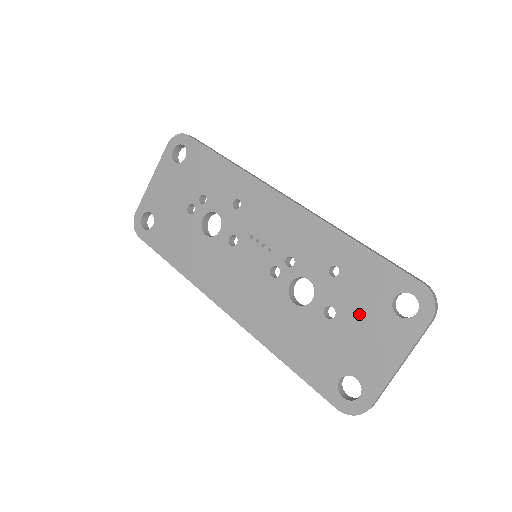
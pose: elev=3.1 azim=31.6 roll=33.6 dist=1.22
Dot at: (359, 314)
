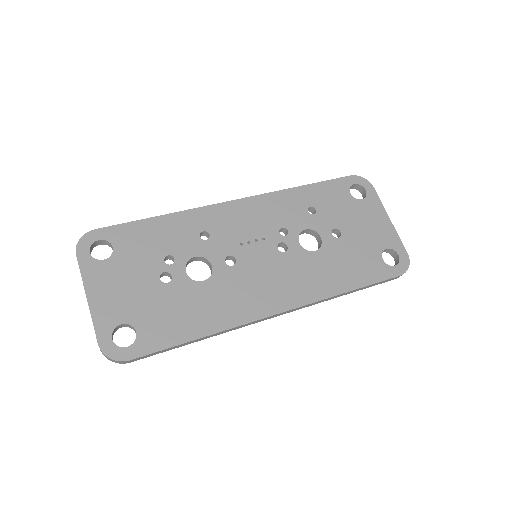
Dot at: (348, 217)
